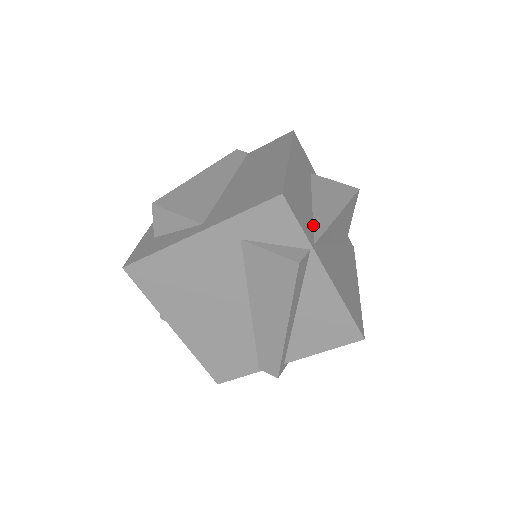
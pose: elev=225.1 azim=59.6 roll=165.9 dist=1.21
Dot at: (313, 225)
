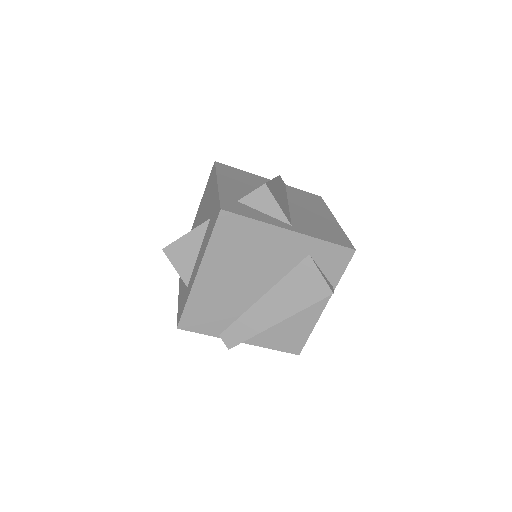
Dot at: occluded
